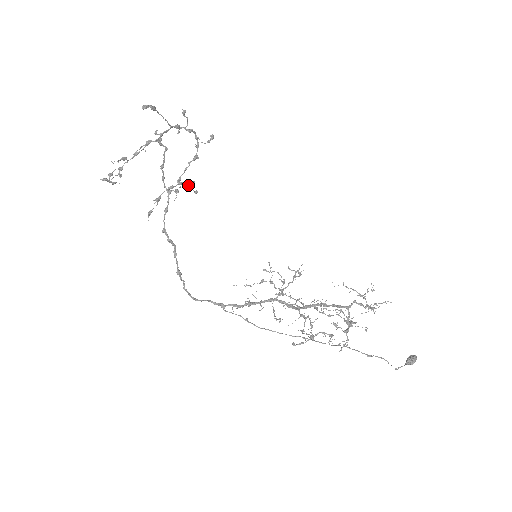
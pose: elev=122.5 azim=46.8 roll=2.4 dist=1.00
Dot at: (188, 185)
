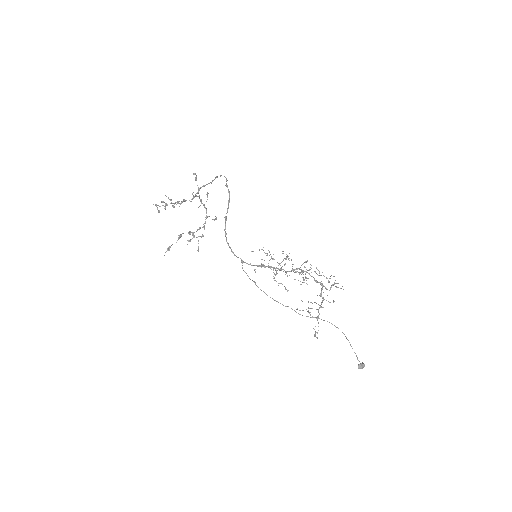
Dot at: occluded
